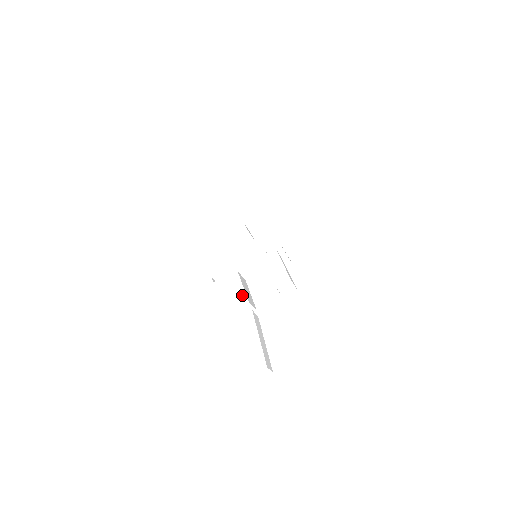
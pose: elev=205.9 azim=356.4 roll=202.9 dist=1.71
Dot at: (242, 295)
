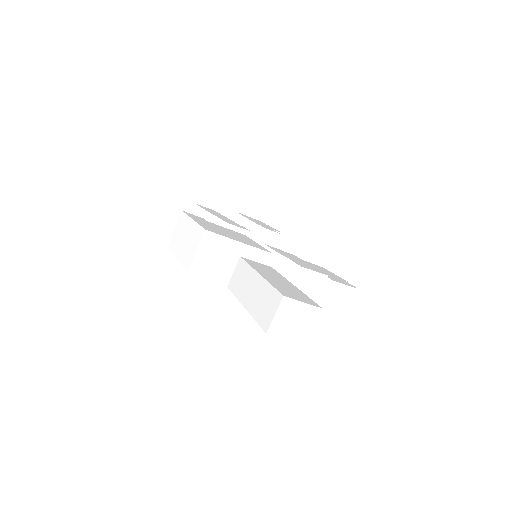
Dot at: (260, 246)
